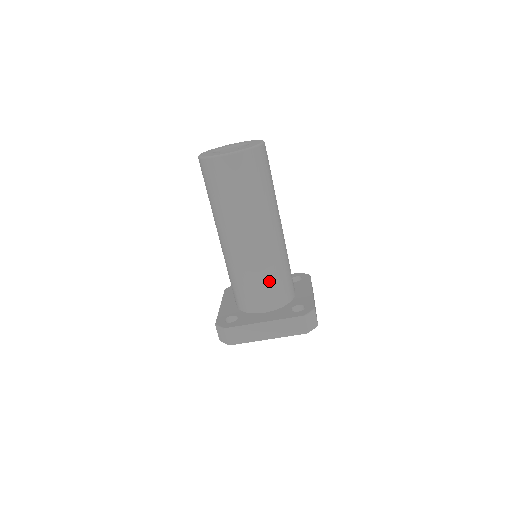
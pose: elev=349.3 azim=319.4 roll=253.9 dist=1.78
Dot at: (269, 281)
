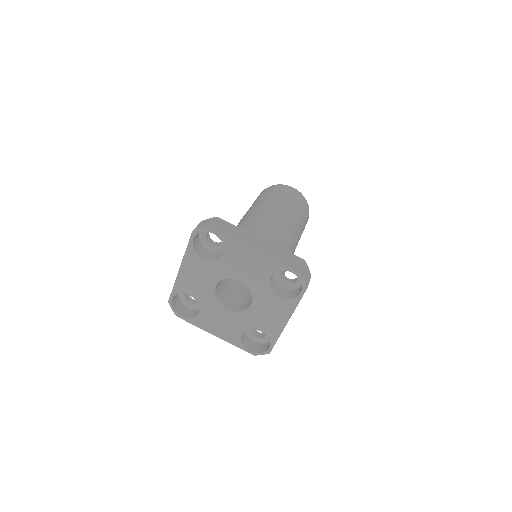
Dot at: occluded
